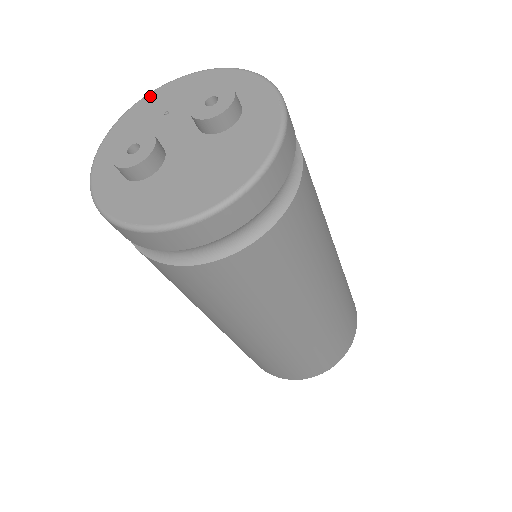
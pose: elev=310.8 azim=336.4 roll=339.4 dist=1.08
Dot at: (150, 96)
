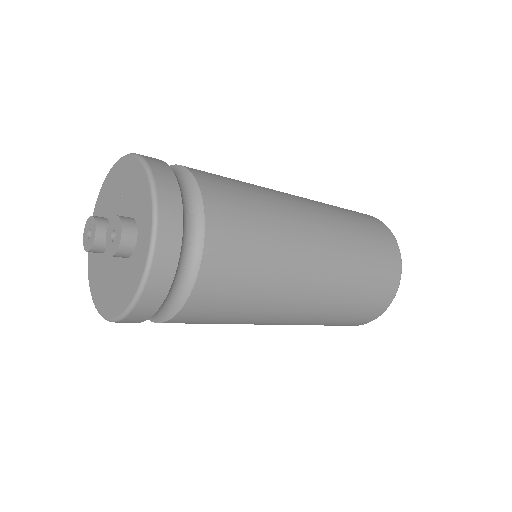
Dot at: (123, 162)
